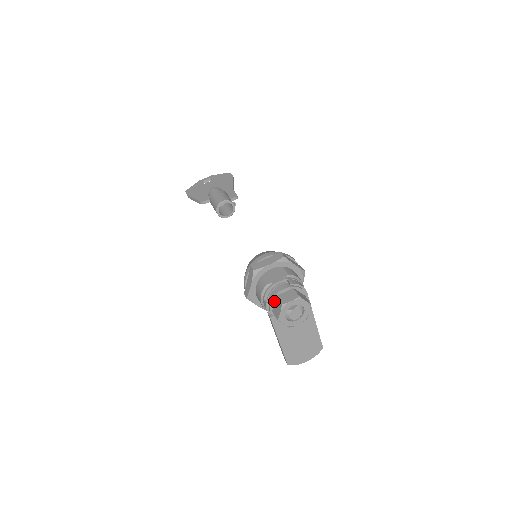
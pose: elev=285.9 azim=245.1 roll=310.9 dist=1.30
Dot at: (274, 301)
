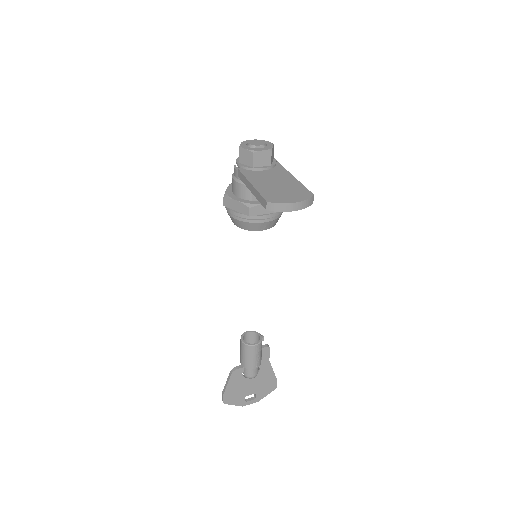
Dot at: occluded
